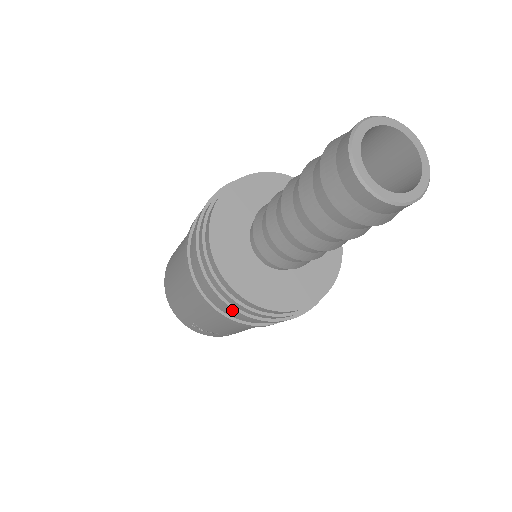
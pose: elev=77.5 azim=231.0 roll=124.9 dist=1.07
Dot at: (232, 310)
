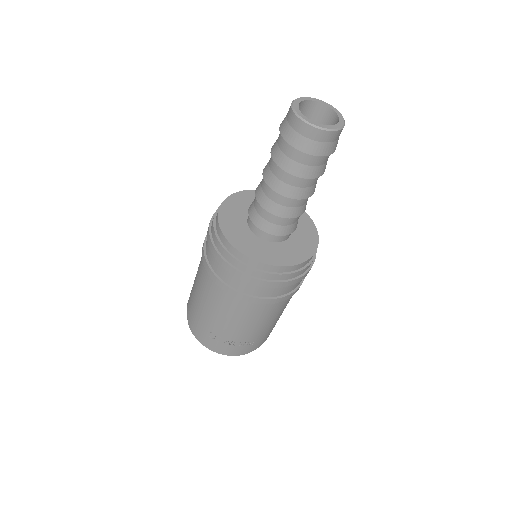
Dot at: (239, 275)
